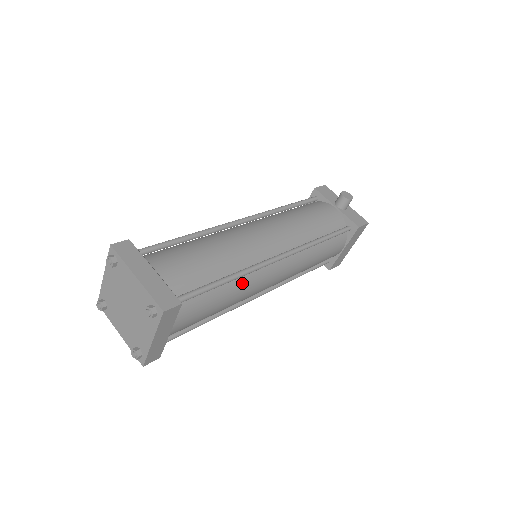
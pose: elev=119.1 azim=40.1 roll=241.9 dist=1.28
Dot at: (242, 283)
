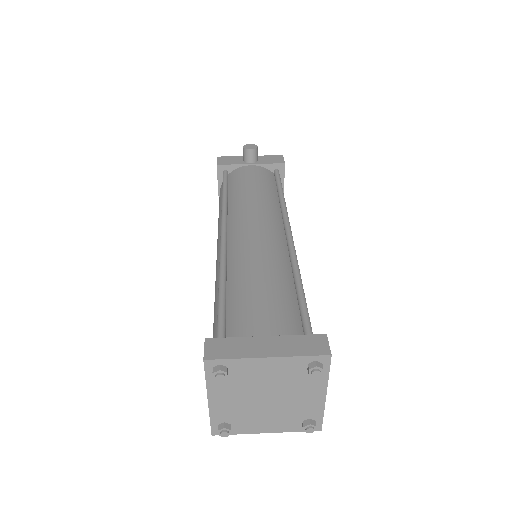
Dot at: occluded
